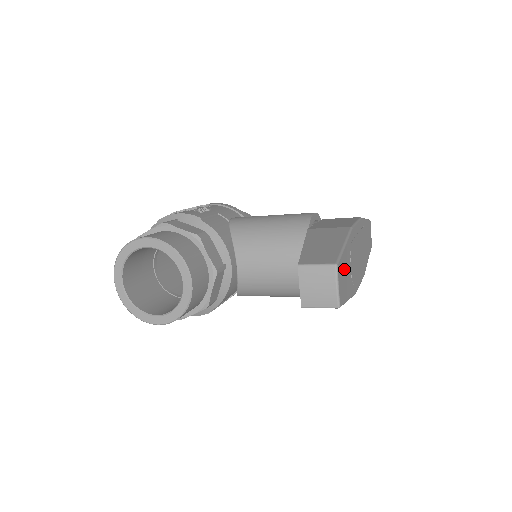
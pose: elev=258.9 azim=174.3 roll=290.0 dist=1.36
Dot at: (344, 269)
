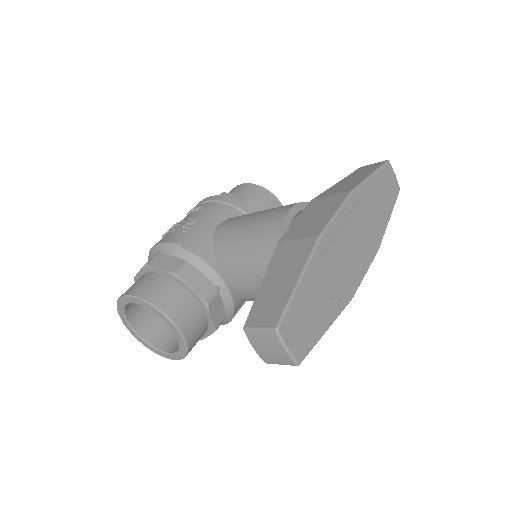
Dot at: (302, 312)
